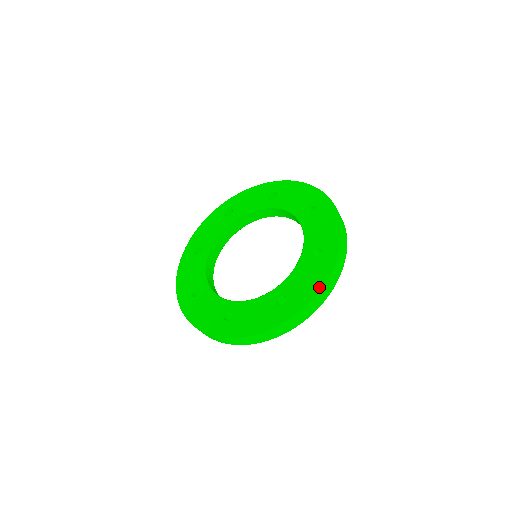
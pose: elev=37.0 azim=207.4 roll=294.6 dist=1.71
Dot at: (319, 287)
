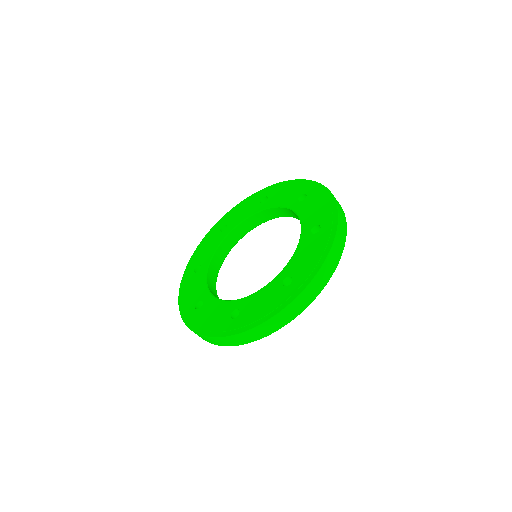
Dot at: (331, 198)
